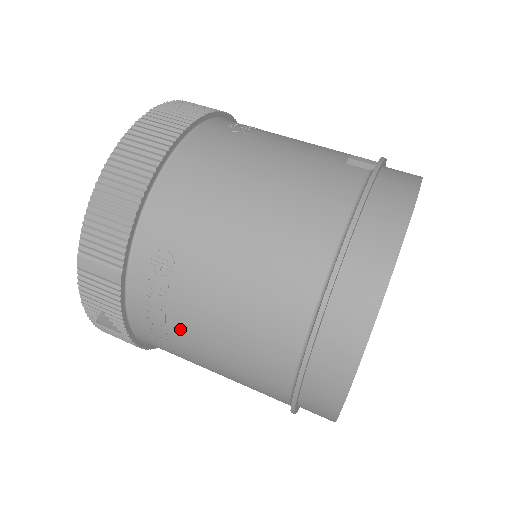
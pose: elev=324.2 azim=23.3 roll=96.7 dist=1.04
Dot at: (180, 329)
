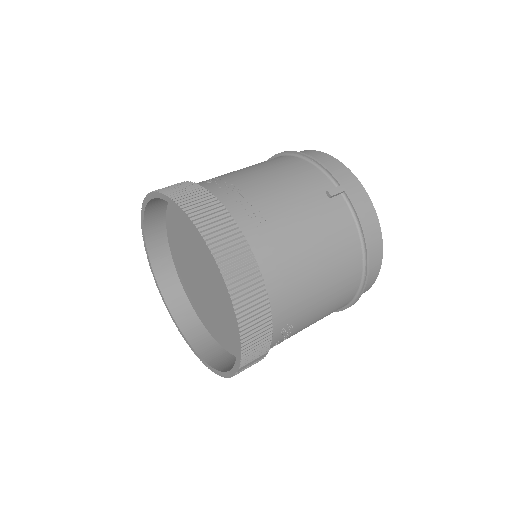
Dot at: occluded
